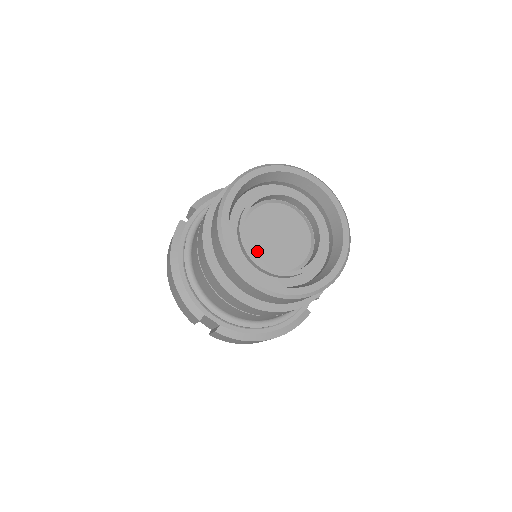
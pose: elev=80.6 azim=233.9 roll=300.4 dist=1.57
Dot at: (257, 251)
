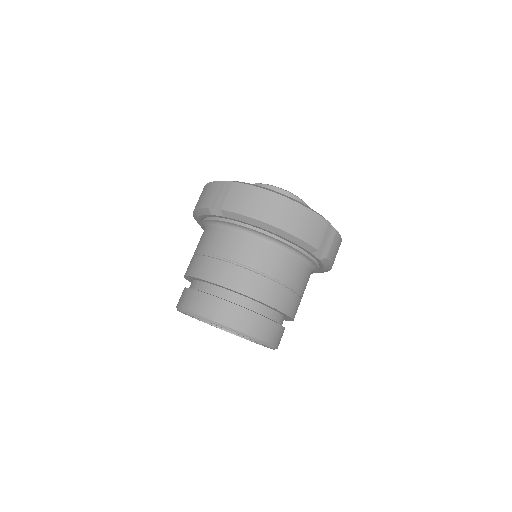
Dot at: occluded
